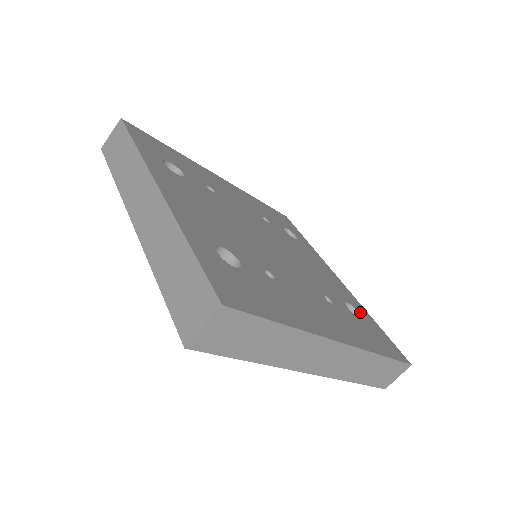
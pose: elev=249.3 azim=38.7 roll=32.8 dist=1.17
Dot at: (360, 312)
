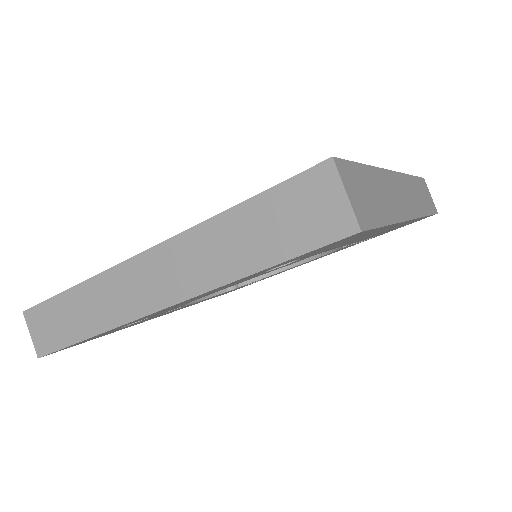
Dot at: occluded
